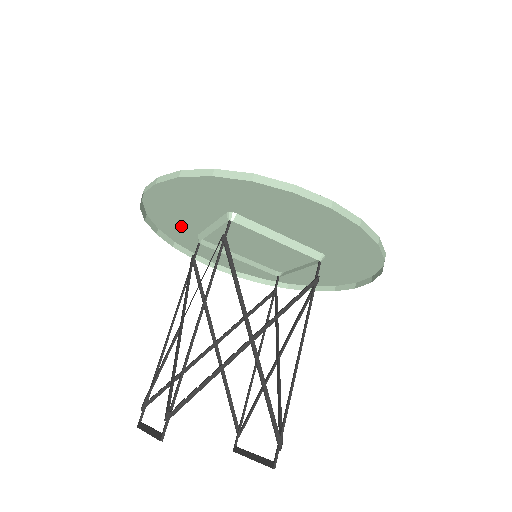
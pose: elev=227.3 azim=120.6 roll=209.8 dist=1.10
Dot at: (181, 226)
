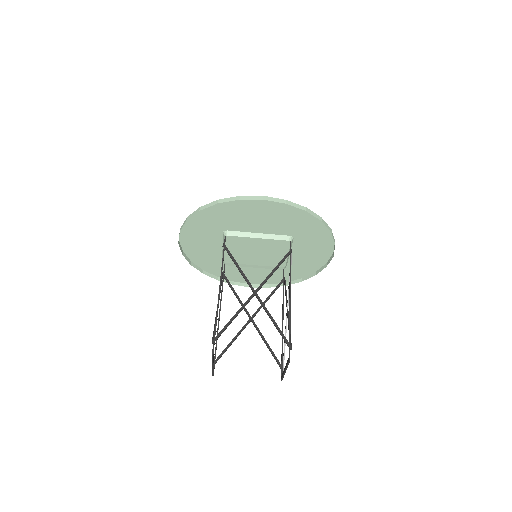
Dot at: (213, 260)
